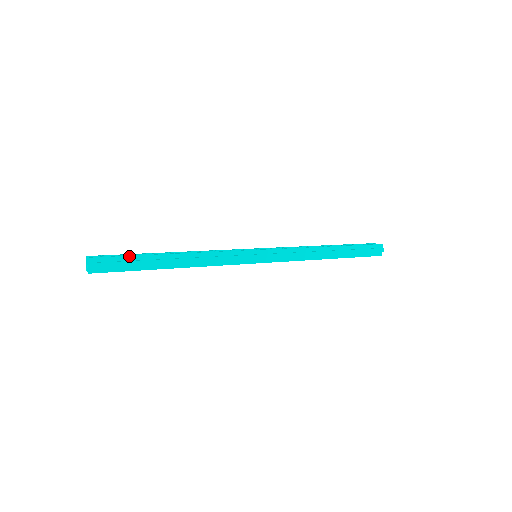
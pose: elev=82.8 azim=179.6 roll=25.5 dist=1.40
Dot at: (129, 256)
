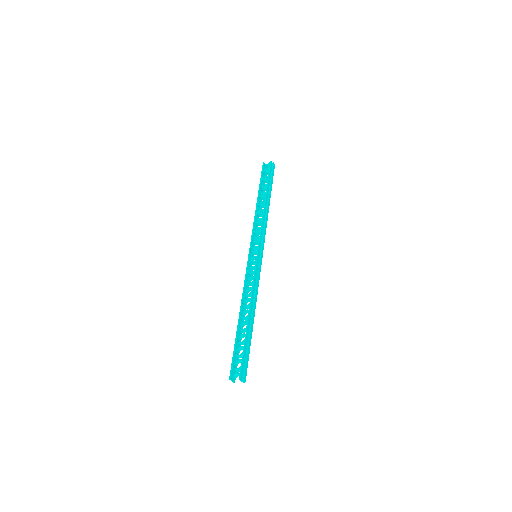
Dot at: (244, 348)
